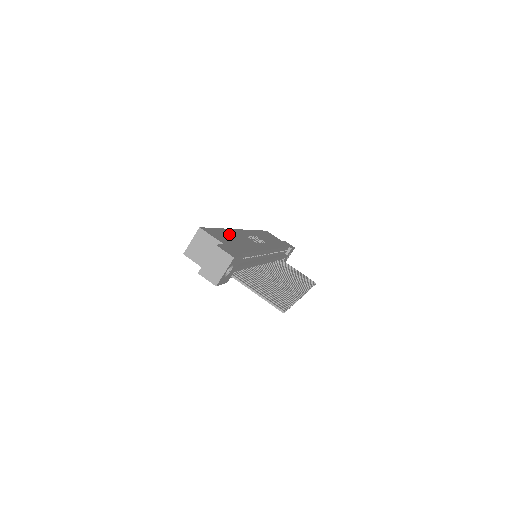
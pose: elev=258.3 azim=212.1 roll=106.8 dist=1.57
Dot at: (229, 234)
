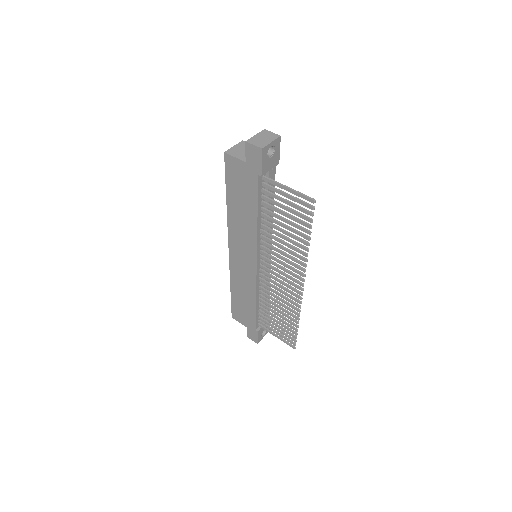
Dot at: occluded
